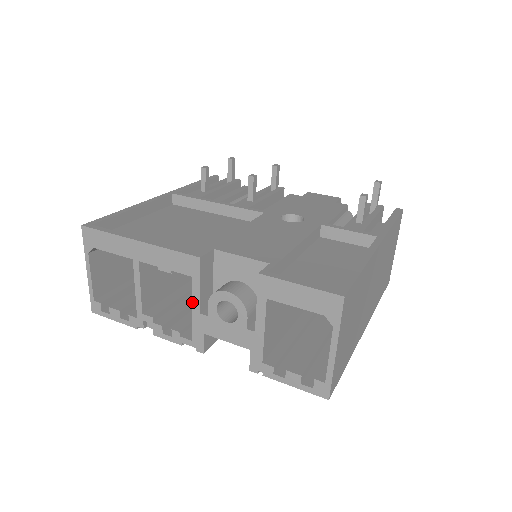
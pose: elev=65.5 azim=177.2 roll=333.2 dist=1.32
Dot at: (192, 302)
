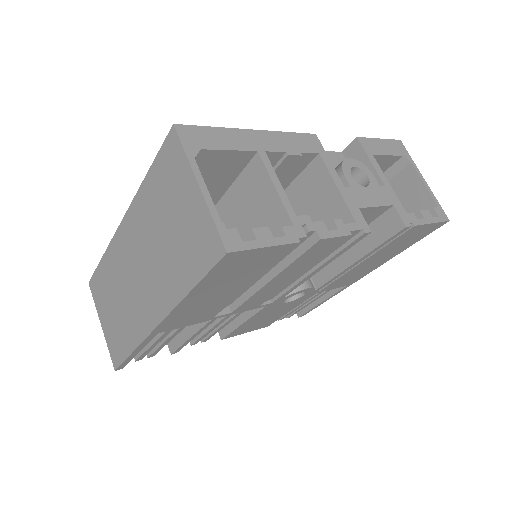
Dot at: (333, 178)
